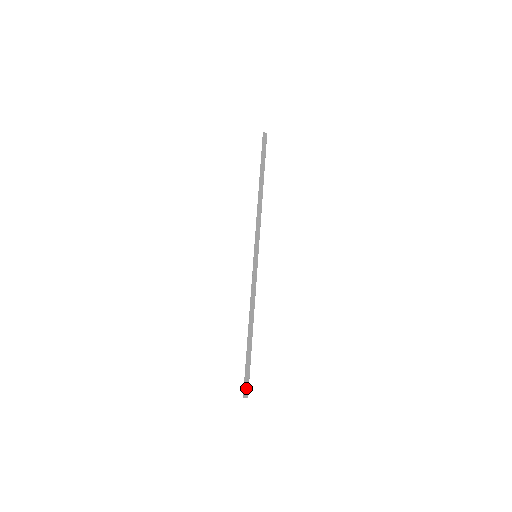
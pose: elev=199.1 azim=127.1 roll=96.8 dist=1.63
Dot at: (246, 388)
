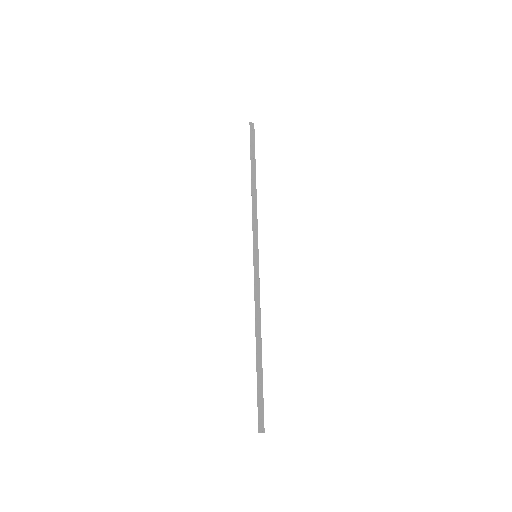
Dot at: (261, 419)
